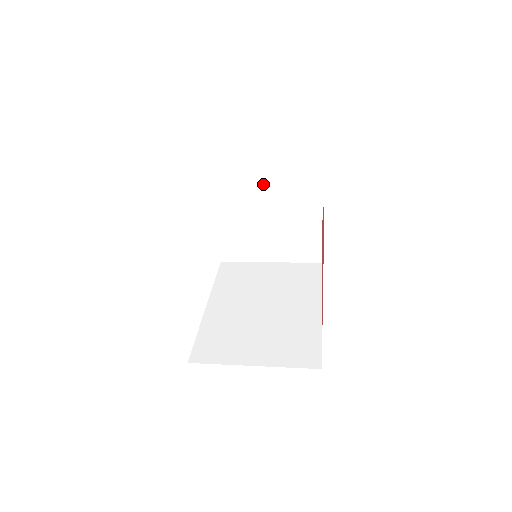
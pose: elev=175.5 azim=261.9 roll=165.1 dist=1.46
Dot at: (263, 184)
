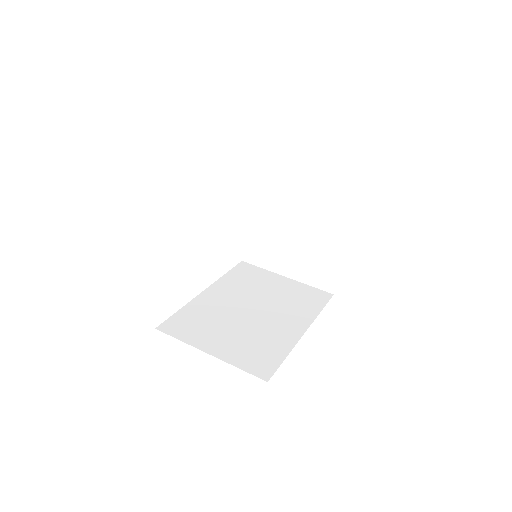
Dot at: (296, 196)
